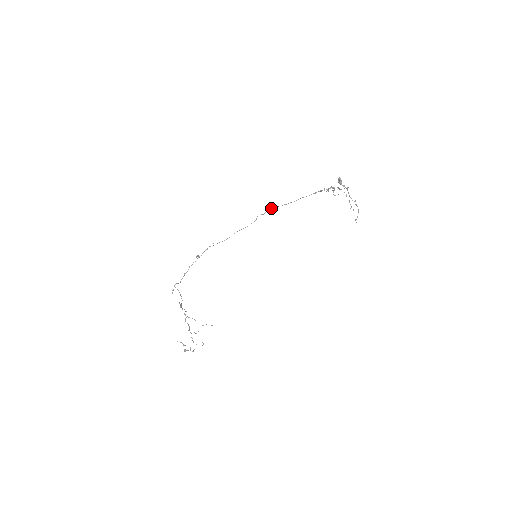
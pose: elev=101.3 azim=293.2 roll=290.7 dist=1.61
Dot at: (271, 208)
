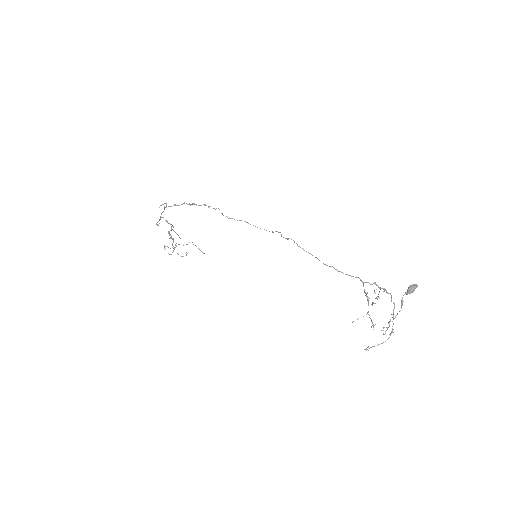
Dot at: occluded
